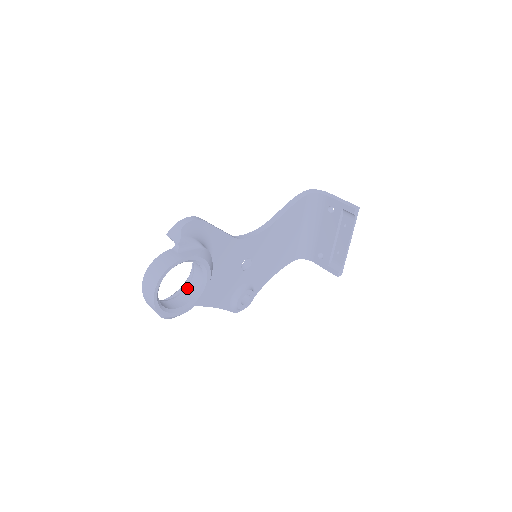
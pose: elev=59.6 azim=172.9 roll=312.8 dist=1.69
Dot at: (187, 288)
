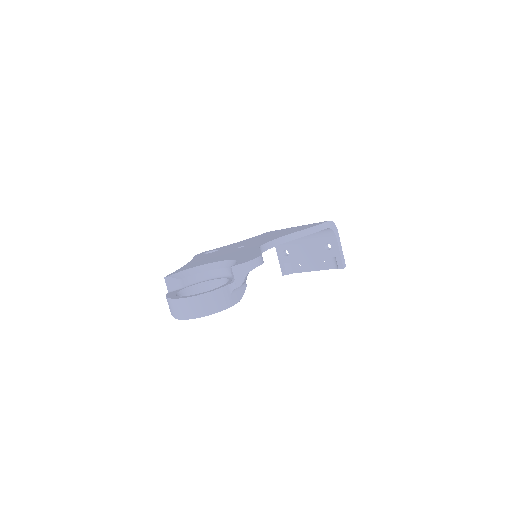
Dot at: (201, 286)
